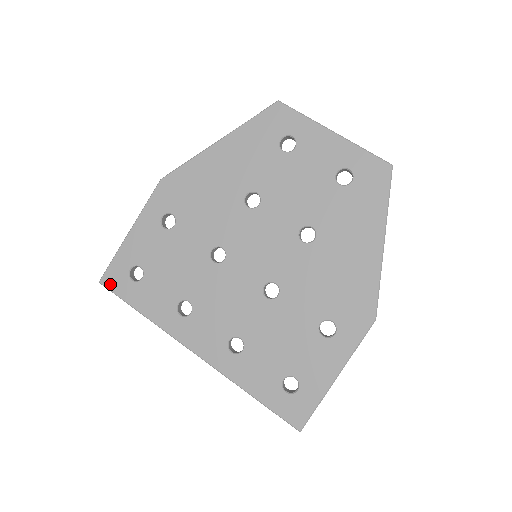
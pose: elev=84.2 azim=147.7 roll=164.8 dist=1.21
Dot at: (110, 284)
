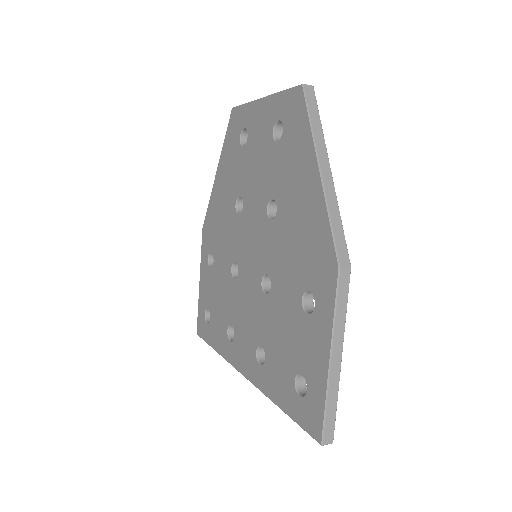
Dot at: (200, 333)
